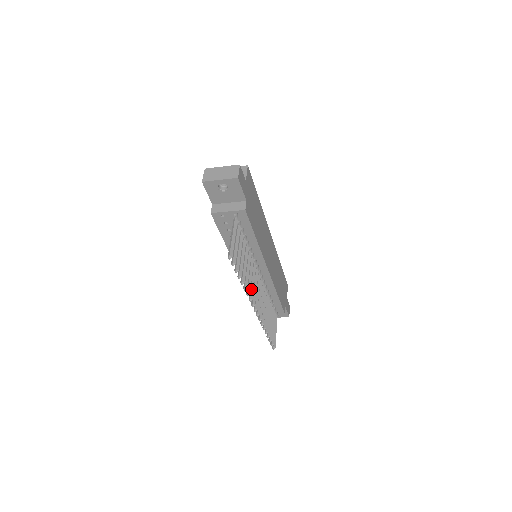
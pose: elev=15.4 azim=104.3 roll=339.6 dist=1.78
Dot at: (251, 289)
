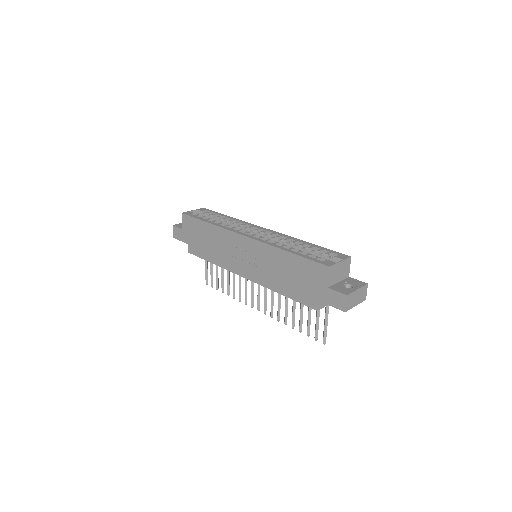
Dot at: occluded
